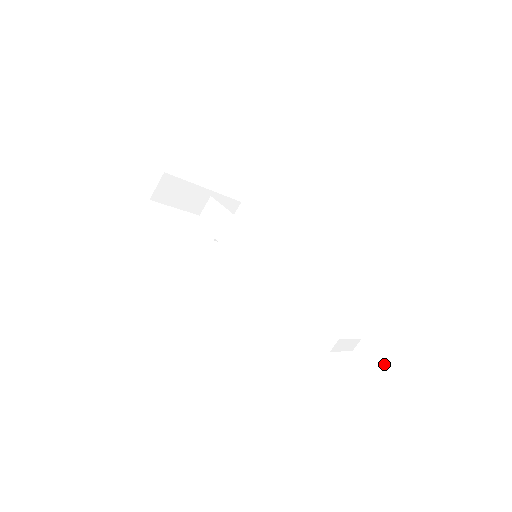
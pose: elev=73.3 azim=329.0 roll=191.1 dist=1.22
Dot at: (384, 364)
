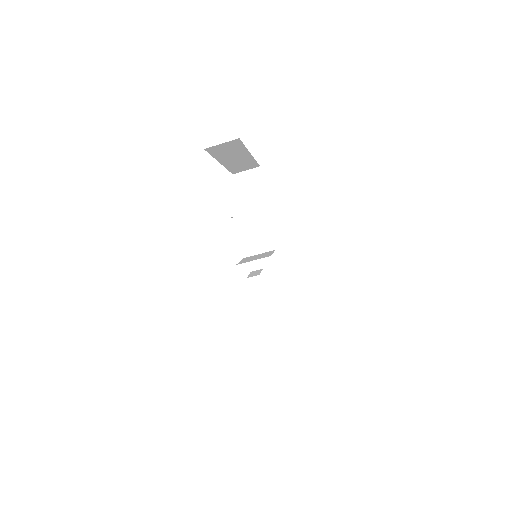
Dot at: (289, 389)
